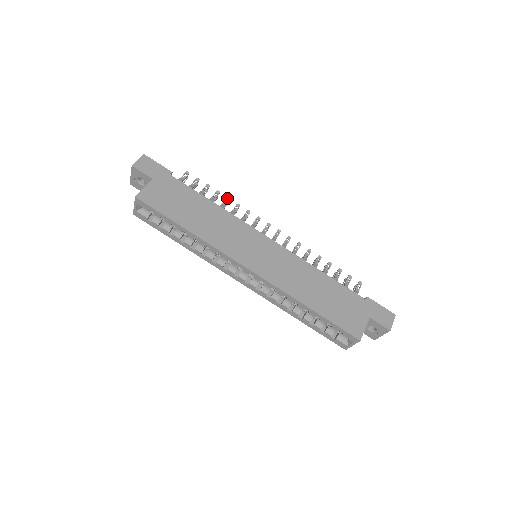
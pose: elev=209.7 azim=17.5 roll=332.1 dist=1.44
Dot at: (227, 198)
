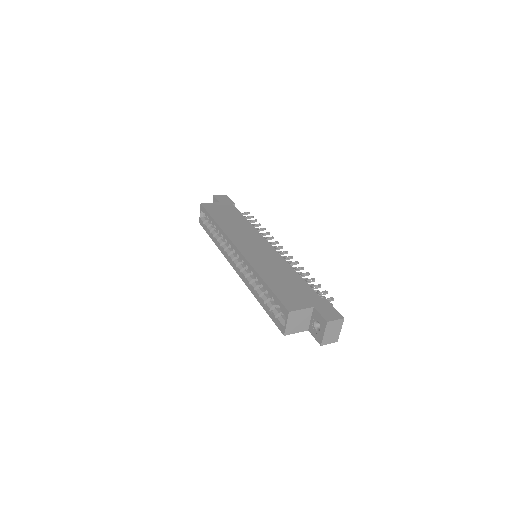
Dot at: (264, 228)
